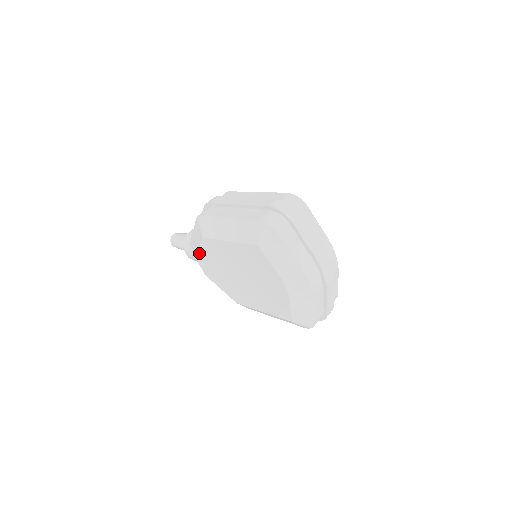
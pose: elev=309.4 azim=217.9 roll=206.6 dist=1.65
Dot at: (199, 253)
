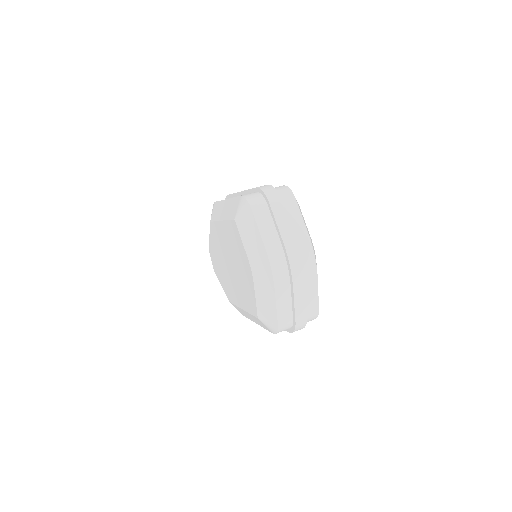
Dot at: (210, 242)
